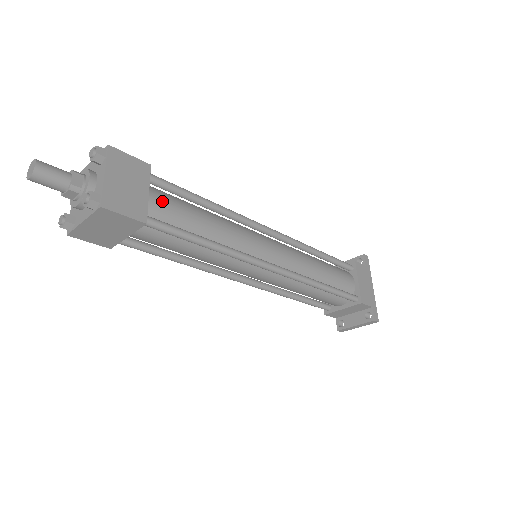
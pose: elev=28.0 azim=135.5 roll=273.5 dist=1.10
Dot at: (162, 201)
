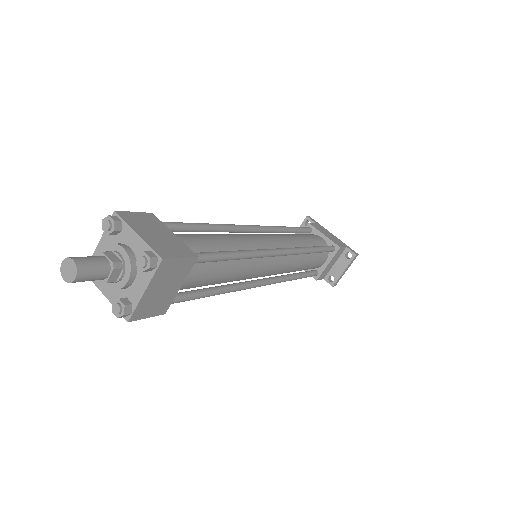
Dot at: (184, 238)
